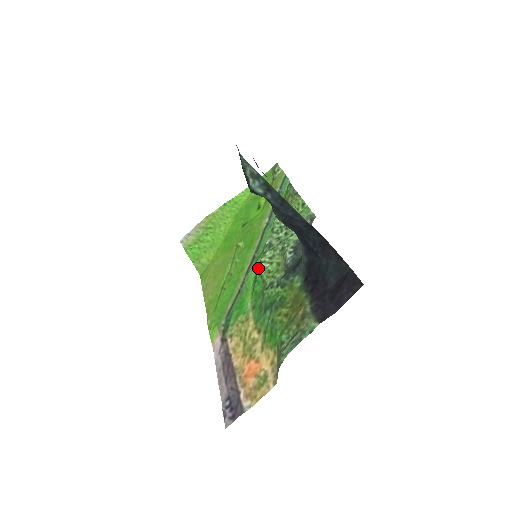
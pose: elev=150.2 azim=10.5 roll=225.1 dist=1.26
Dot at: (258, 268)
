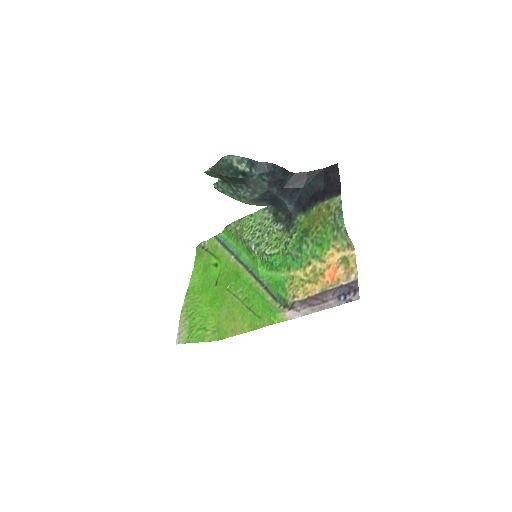
Dot at: (265, 259)
